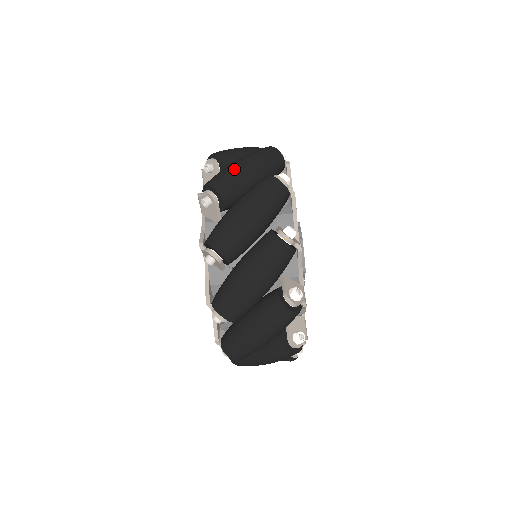
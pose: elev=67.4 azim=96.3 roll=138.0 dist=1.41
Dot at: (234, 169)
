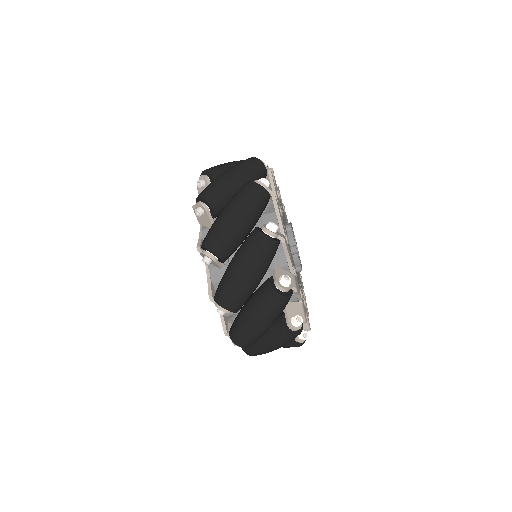
Dot at: (225, 227)
